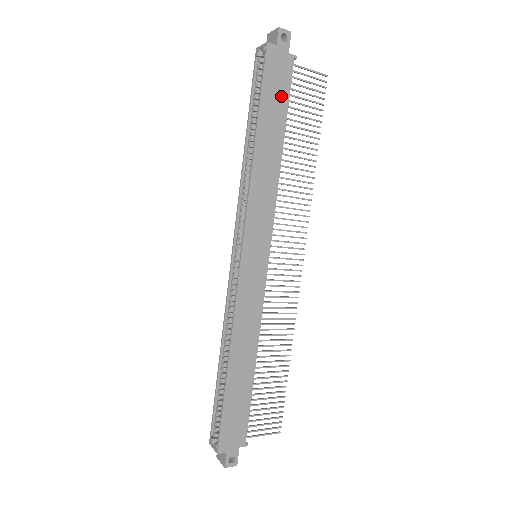
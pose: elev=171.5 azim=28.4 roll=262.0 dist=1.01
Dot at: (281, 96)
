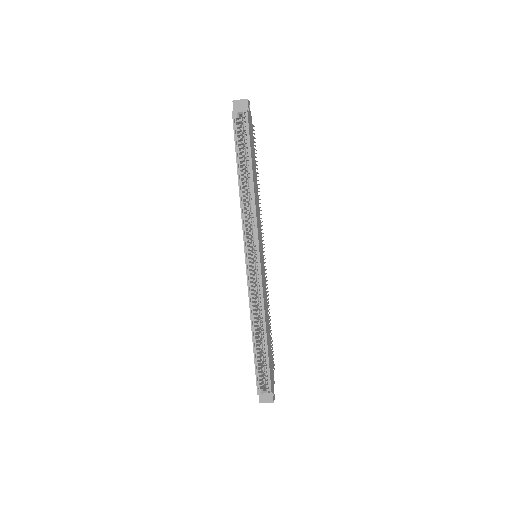
Dot at: (253, 145)
